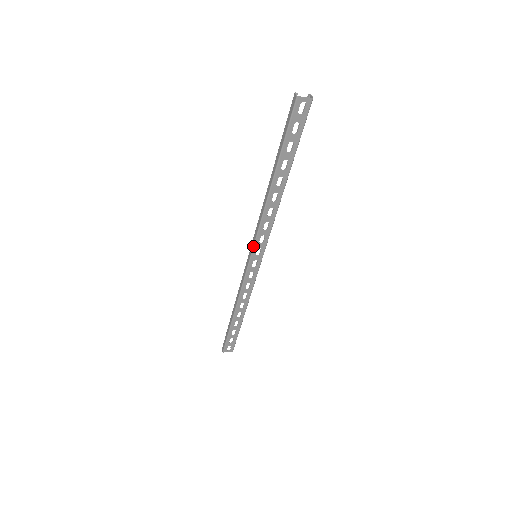
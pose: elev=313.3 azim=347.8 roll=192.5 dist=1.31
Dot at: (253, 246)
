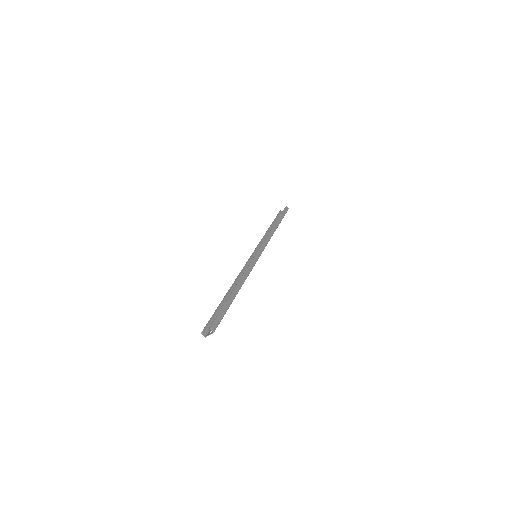
Dot at: occluded
